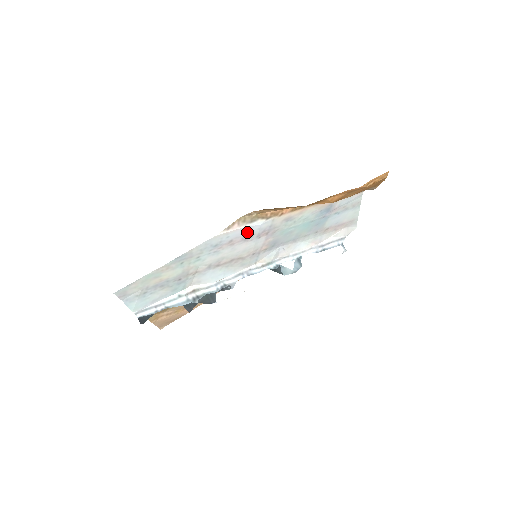
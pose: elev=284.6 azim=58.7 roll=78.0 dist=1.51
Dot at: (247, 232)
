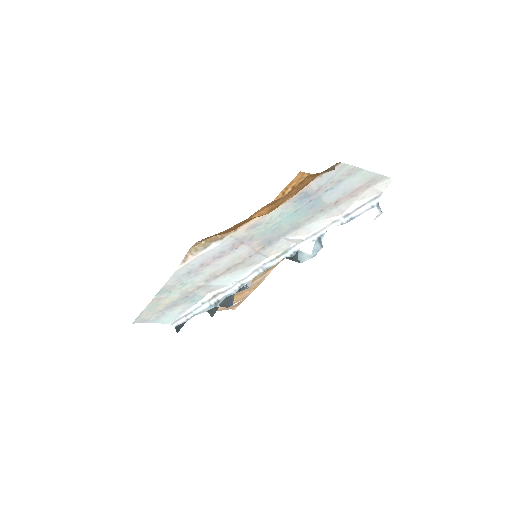
Dot at: (212, 254)
